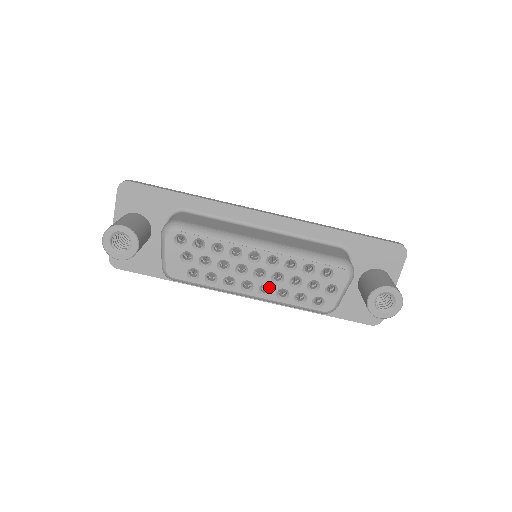
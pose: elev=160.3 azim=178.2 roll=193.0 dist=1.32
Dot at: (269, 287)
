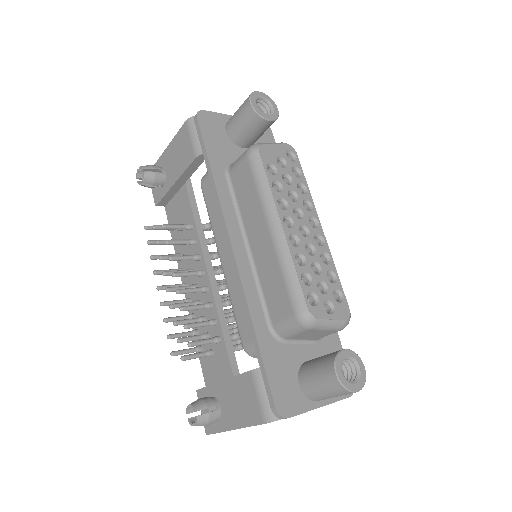
Dot at: (298, 244)
